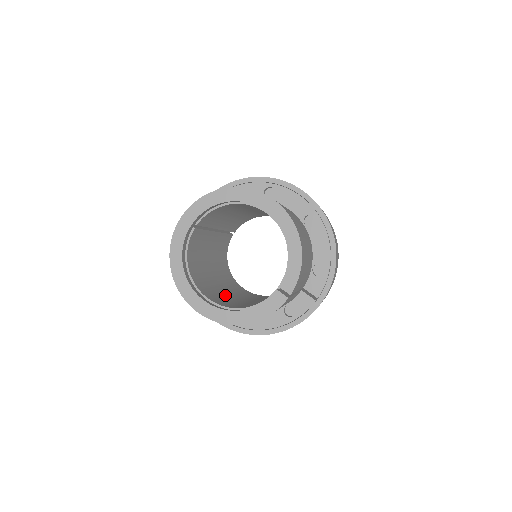
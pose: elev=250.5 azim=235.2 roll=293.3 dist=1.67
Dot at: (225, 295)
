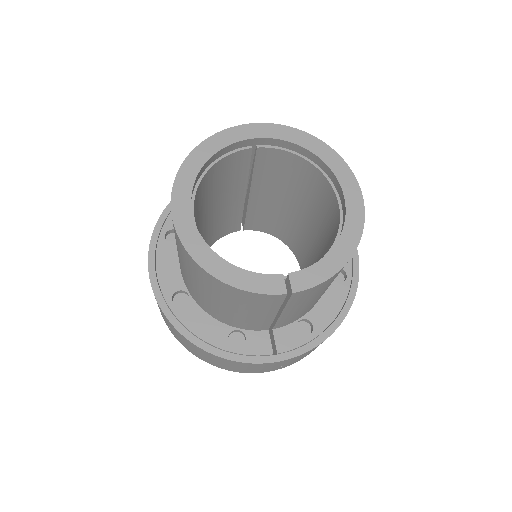
Dot at: occluded
